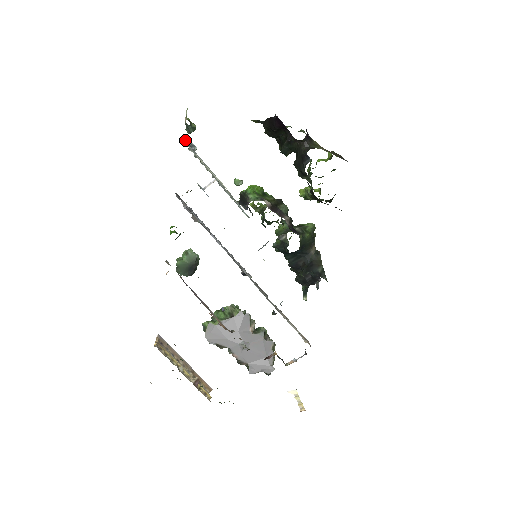
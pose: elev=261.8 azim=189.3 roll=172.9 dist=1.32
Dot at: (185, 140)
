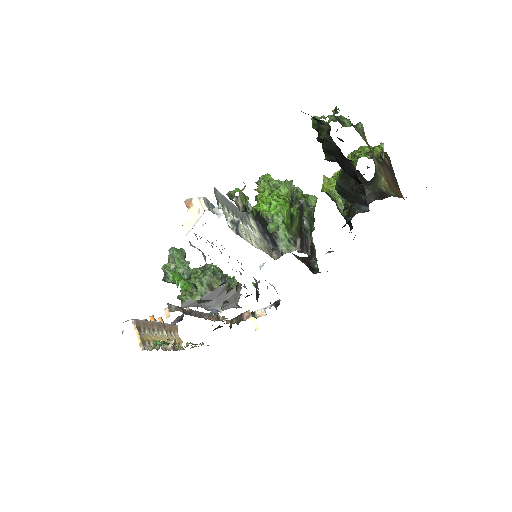
Dot at: (215, 189)
